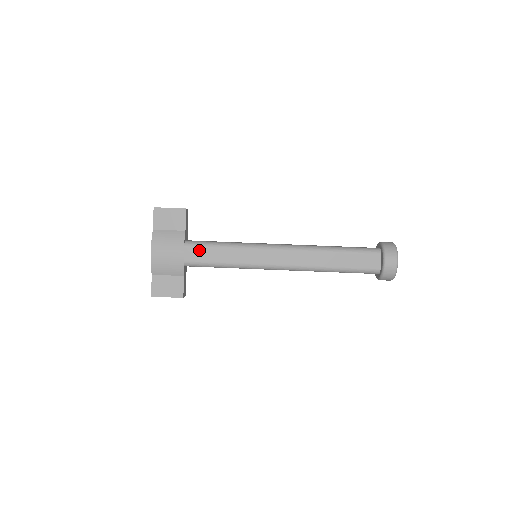
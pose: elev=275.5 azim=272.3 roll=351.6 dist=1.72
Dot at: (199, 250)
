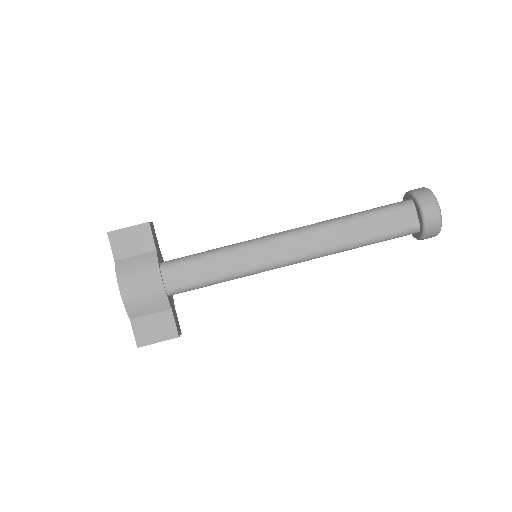
Dot at: (181, 270)
